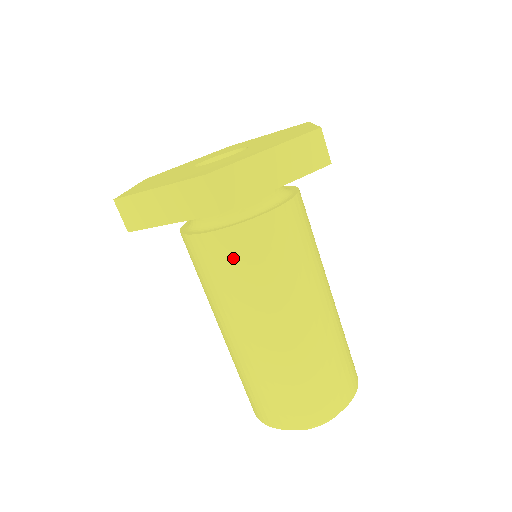
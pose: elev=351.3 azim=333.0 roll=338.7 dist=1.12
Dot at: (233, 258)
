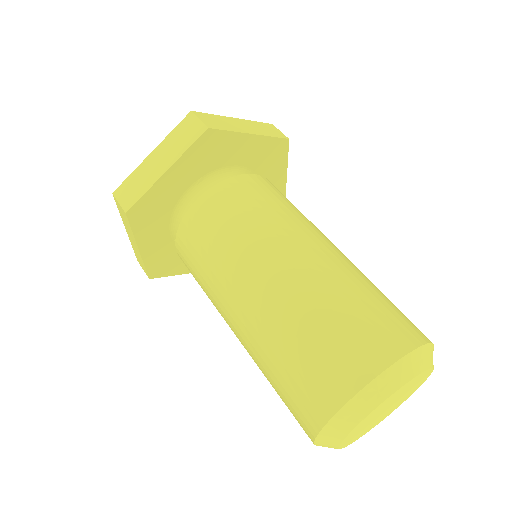
Dot at: (190, 254)
